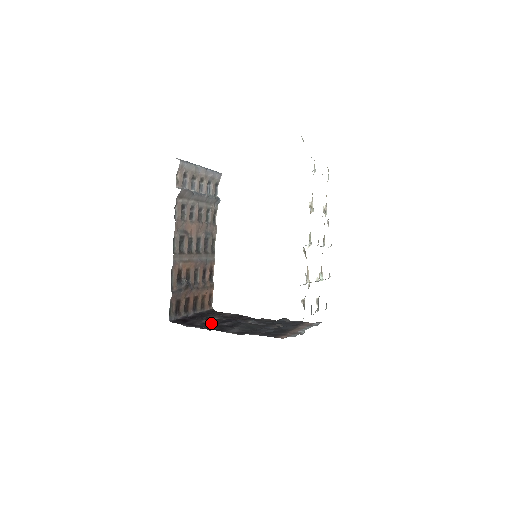
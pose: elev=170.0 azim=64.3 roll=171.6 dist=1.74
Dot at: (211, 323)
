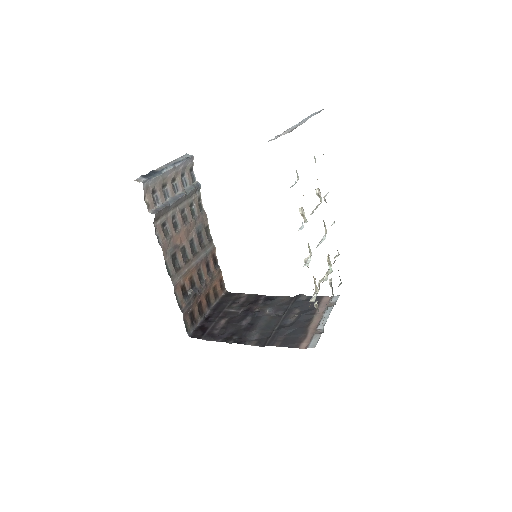
Dot at: (229, 325)
